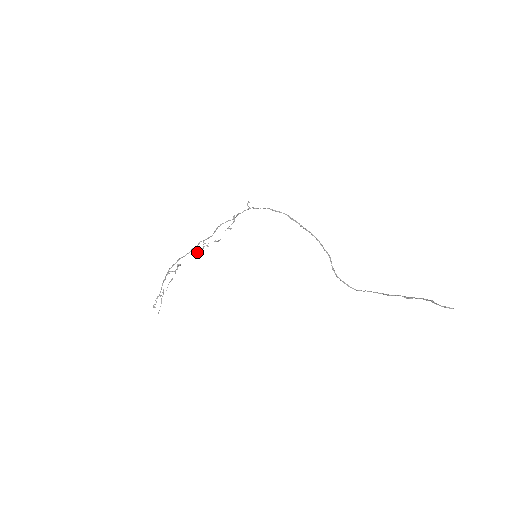
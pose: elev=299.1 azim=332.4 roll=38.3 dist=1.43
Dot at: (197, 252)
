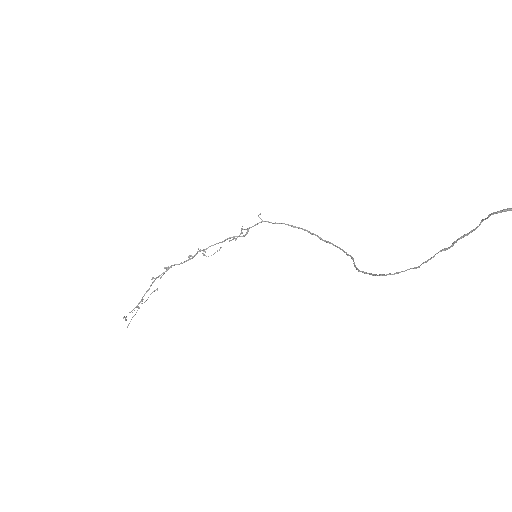
Dot at: (191, 256)
